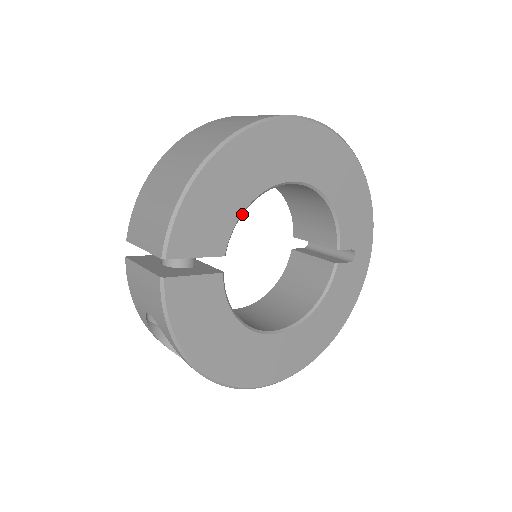
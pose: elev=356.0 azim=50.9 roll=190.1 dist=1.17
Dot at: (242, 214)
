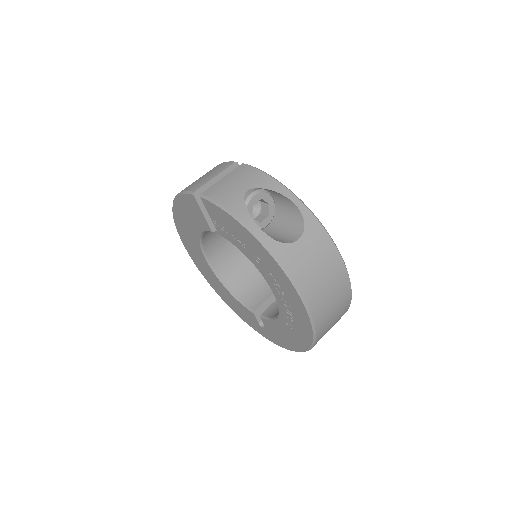
Dot at: occluded
